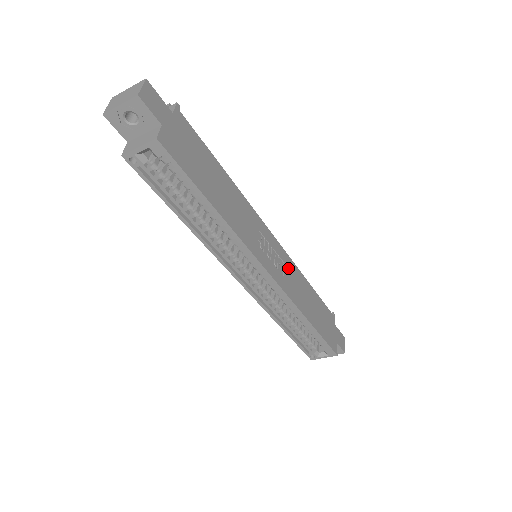
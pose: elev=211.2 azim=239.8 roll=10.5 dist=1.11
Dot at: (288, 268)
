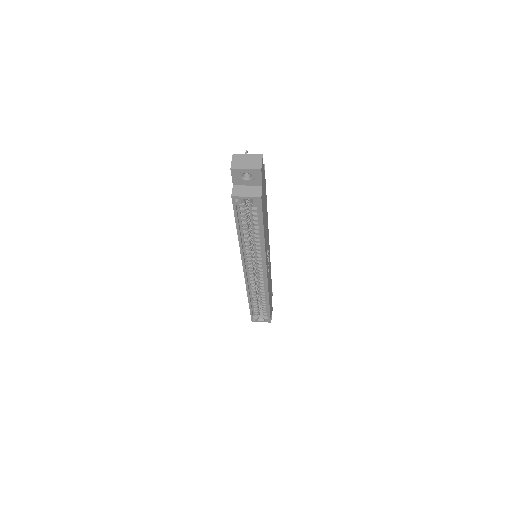
Dot at: (269, 266)
